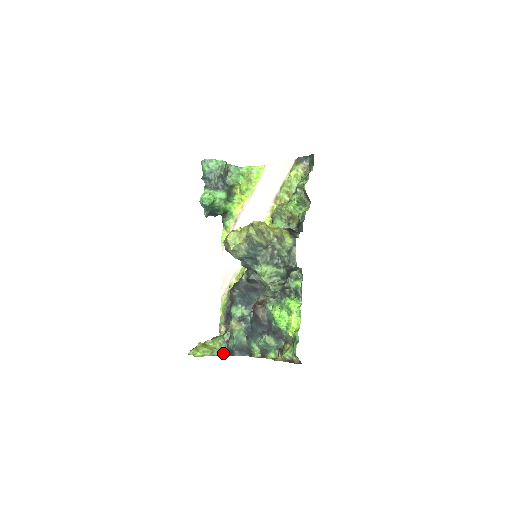
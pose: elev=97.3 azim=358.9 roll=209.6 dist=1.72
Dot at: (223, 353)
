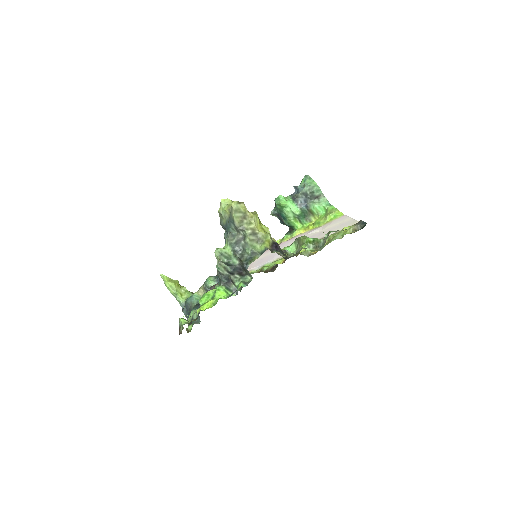
Dot at: (182, 304)
